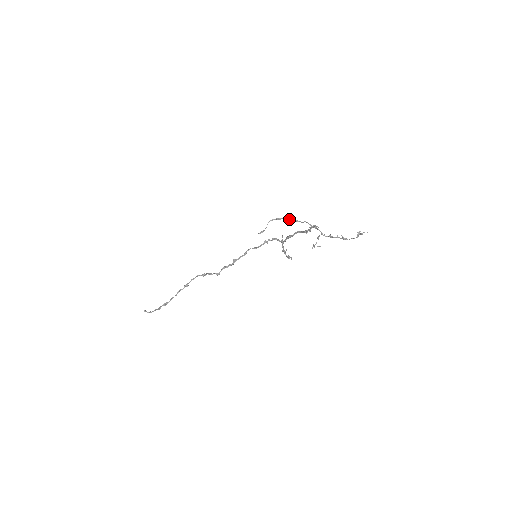
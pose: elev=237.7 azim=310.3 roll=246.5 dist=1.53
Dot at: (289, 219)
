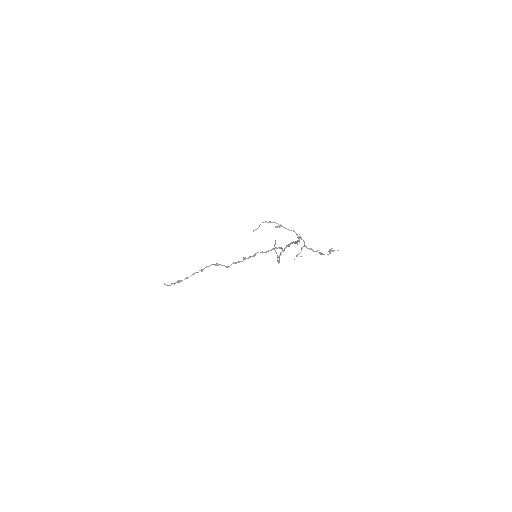
Dot at: (278, 224)
